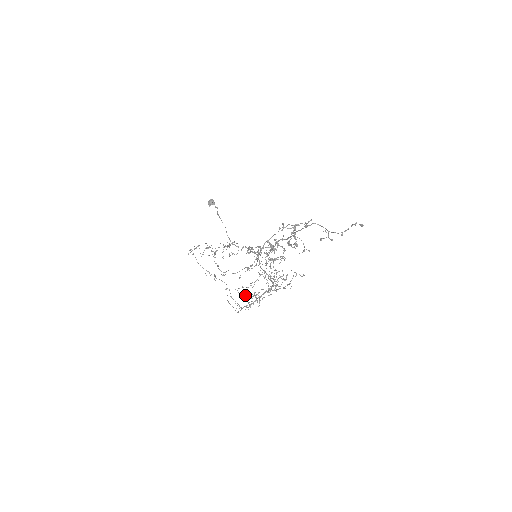
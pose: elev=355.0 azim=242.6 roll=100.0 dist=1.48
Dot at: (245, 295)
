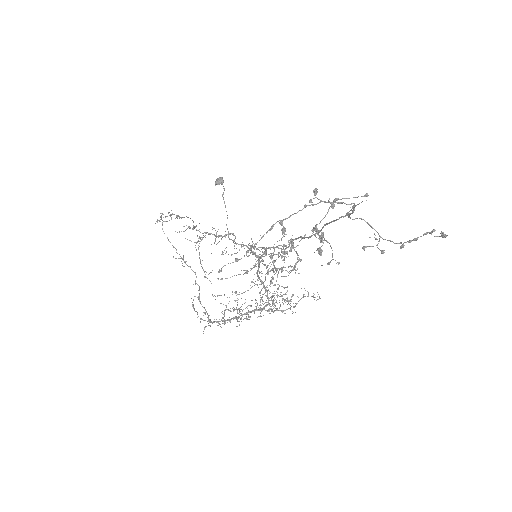
Dot at: occluded
